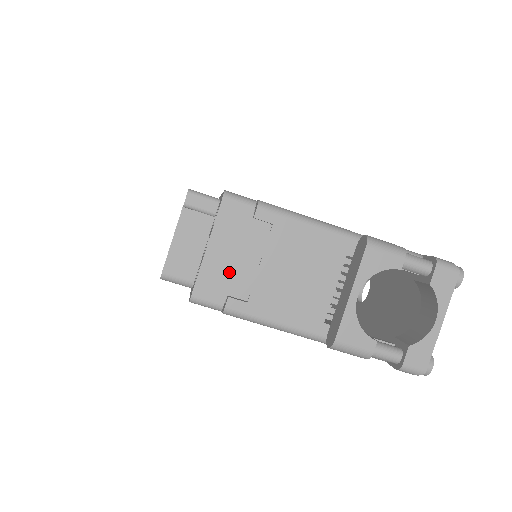
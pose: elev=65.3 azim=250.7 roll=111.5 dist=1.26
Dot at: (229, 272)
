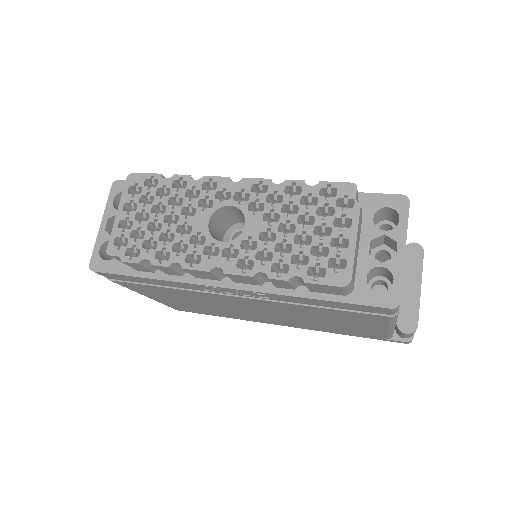
Dot at: occluded
